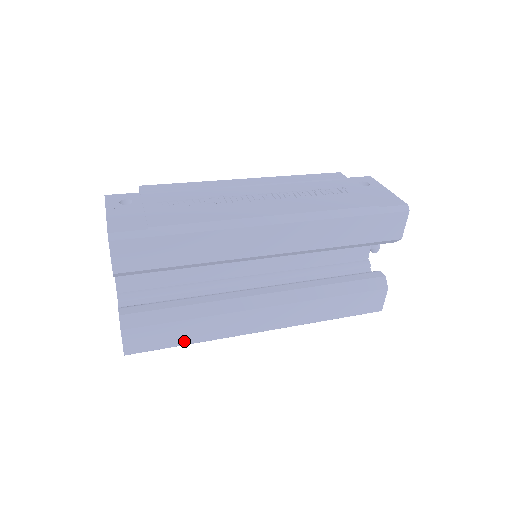
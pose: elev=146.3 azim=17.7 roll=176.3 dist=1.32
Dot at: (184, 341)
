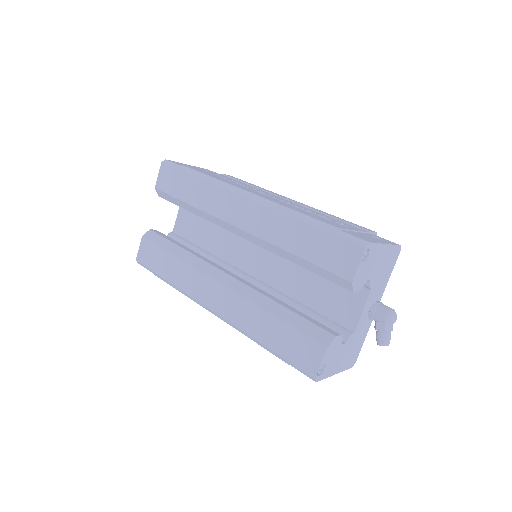
Dot at: (165, 274)
